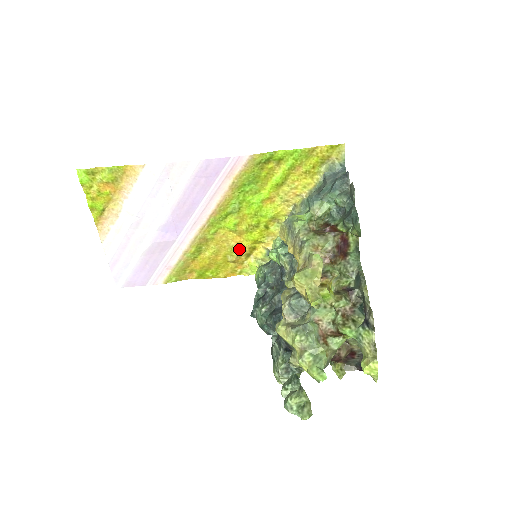
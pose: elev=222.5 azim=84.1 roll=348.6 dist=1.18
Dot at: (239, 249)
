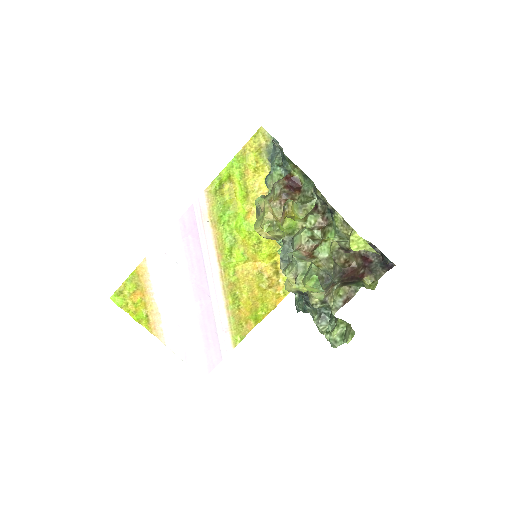
Dot at: (264, 272)
